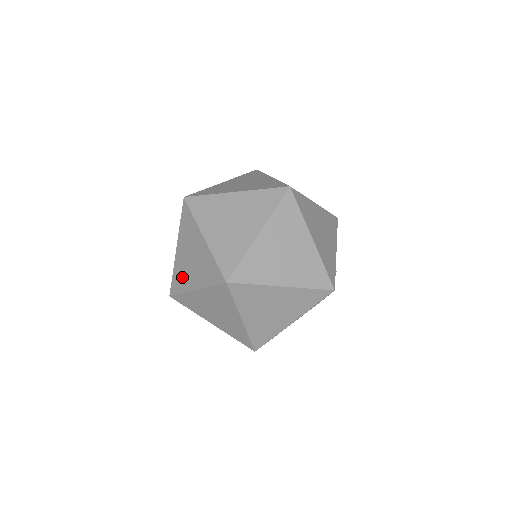
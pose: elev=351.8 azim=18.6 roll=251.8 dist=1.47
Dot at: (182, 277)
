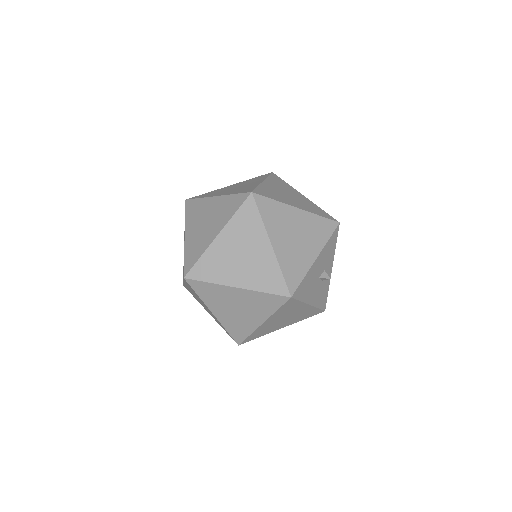
Dot at: (183, 269)
